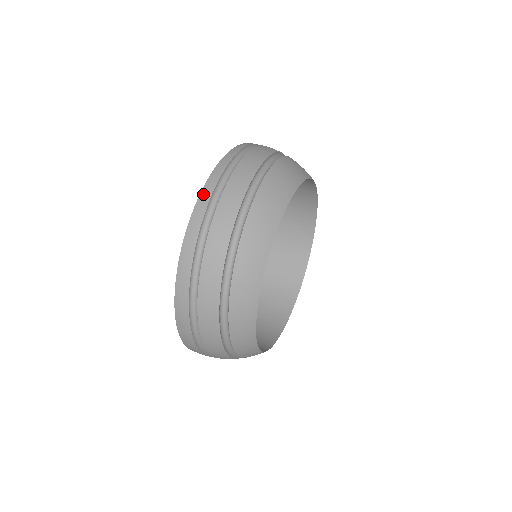
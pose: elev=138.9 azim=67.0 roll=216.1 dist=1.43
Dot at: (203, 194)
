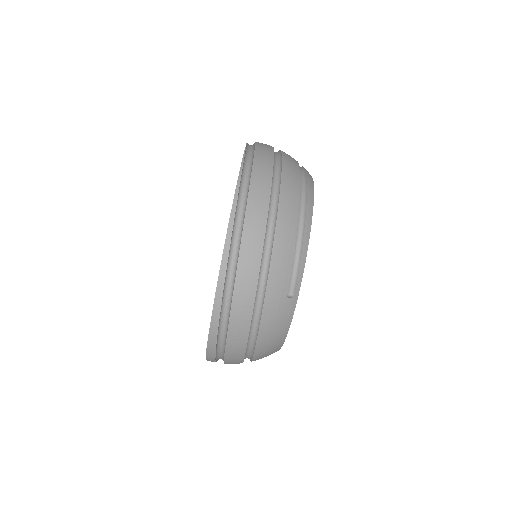
Dot at: occluded
